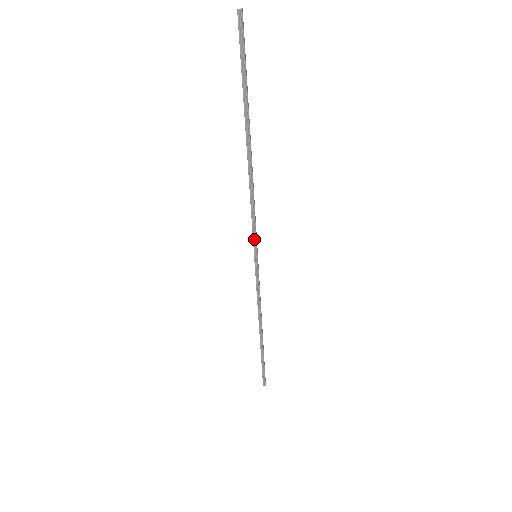
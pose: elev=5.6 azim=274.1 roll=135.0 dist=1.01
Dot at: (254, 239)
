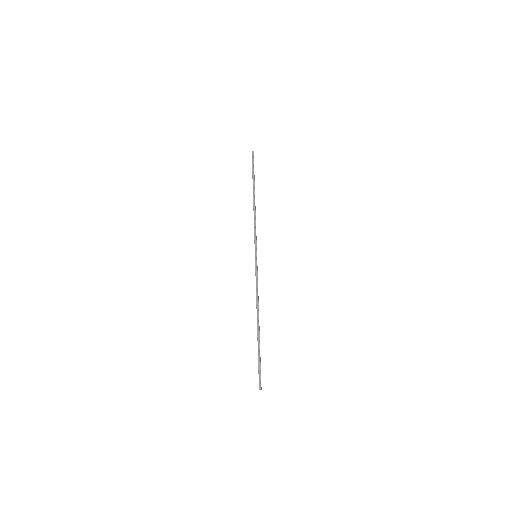
Dot at: (255, 244)
